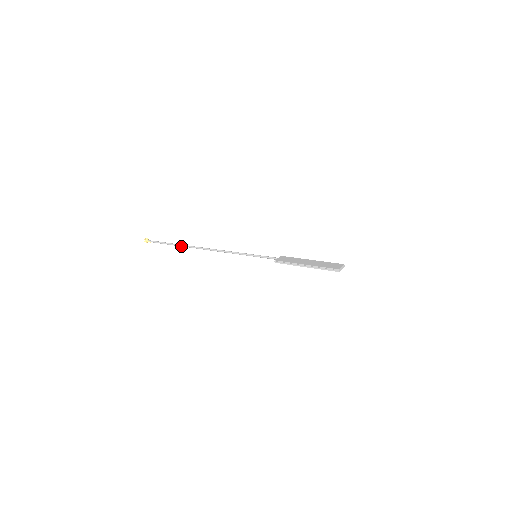
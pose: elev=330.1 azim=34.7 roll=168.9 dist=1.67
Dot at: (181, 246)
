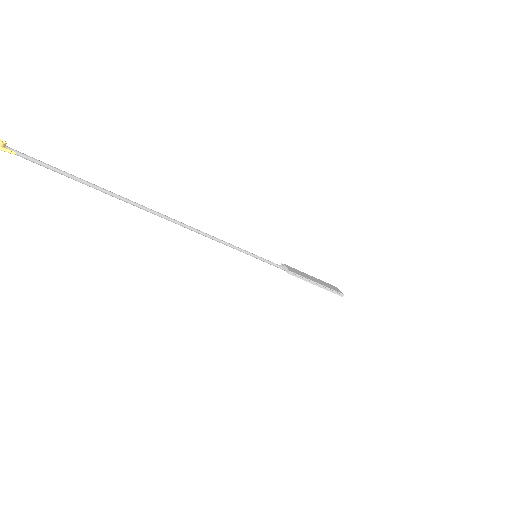
Dot at: (114, 196)
